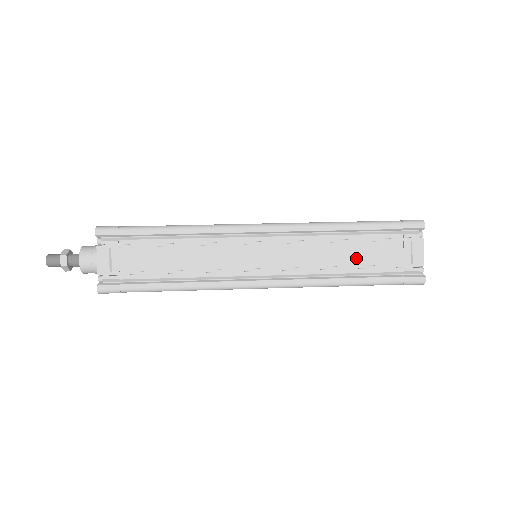
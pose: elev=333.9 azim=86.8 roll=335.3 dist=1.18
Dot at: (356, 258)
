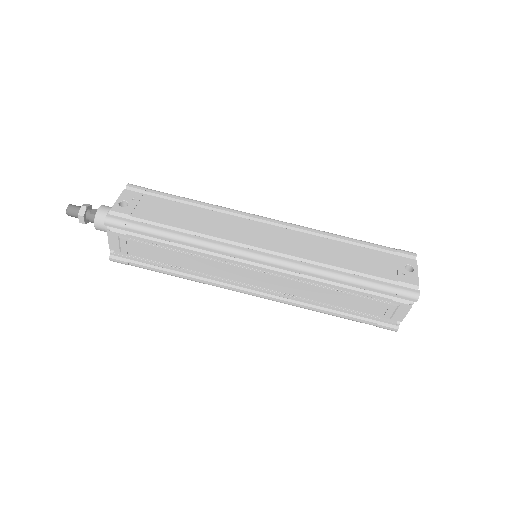
Dot at: (340, 302)
